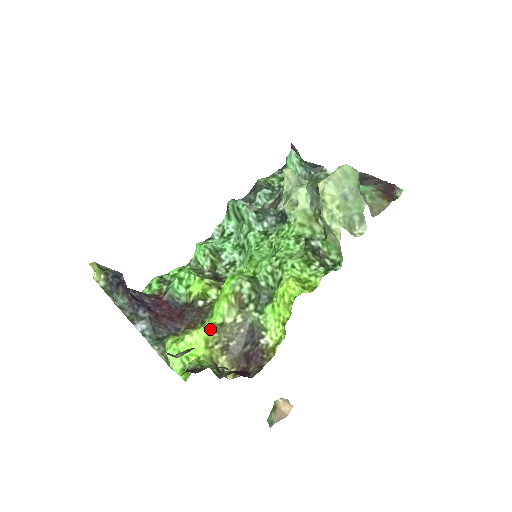
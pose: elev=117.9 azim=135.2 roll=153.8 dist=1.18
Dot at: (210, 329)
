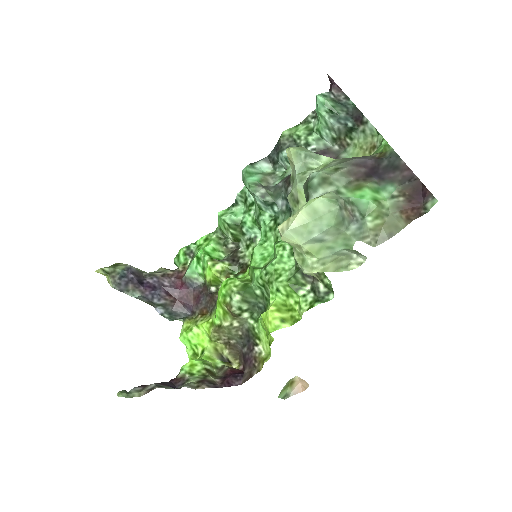
Dot at: (211, 328)
